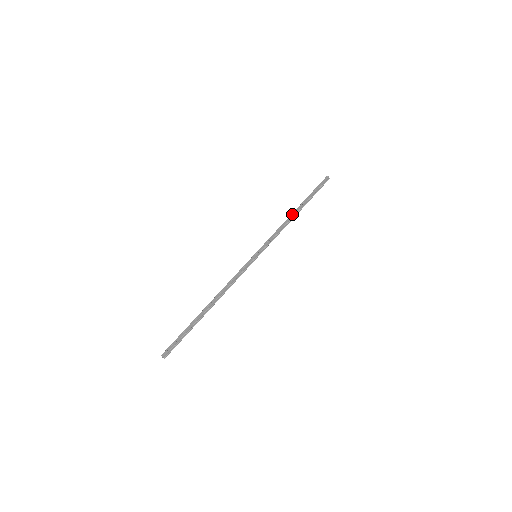
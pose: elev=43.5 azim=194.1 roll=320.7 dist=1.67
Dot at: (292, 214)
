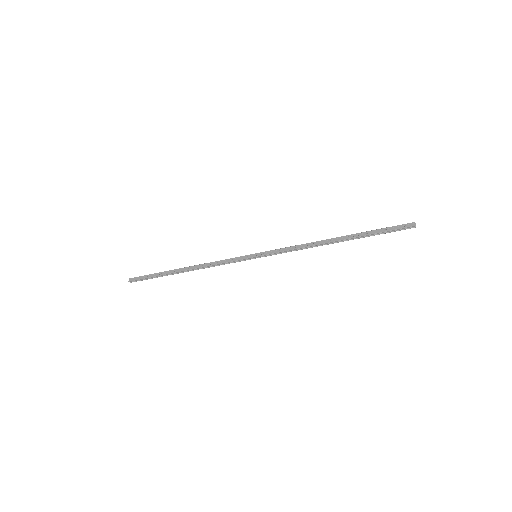
Dot at: (328, 240)
